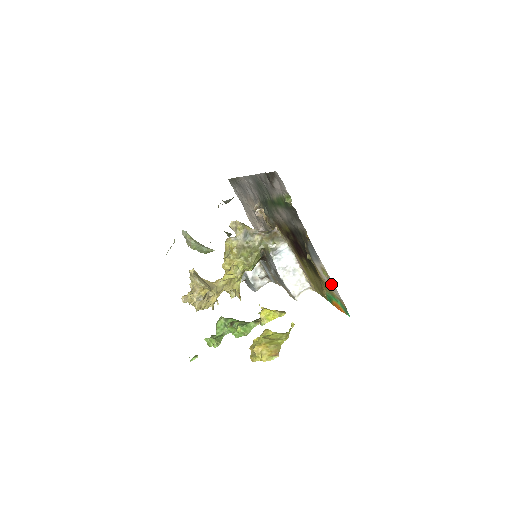
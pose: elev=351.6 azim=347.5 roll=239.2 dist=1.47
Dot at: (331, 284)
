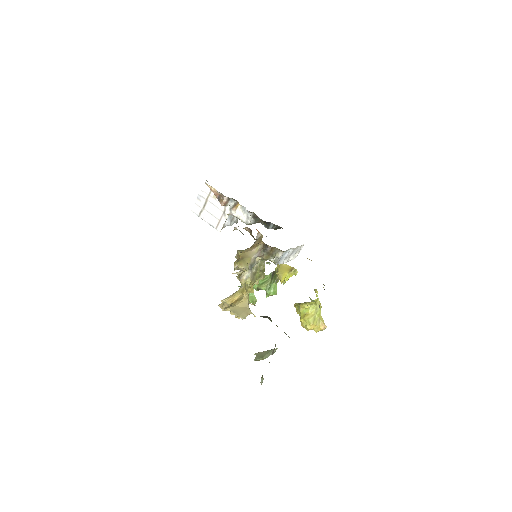
Dot at: occluded
